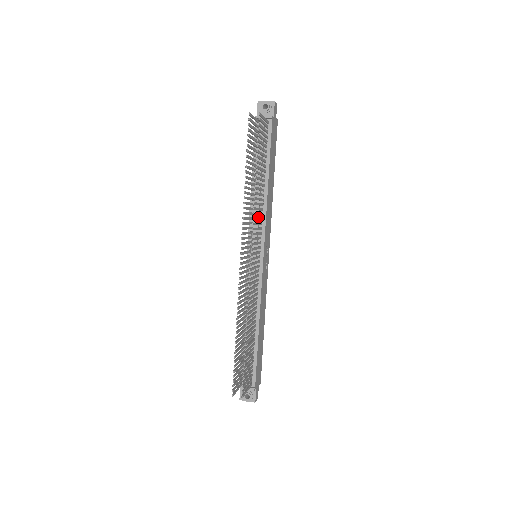
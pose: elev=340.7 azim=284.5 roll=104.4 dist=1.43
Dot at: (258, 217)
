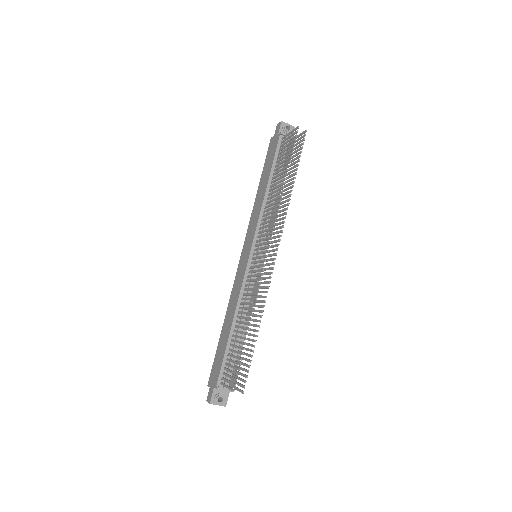
Dot at: occluded
